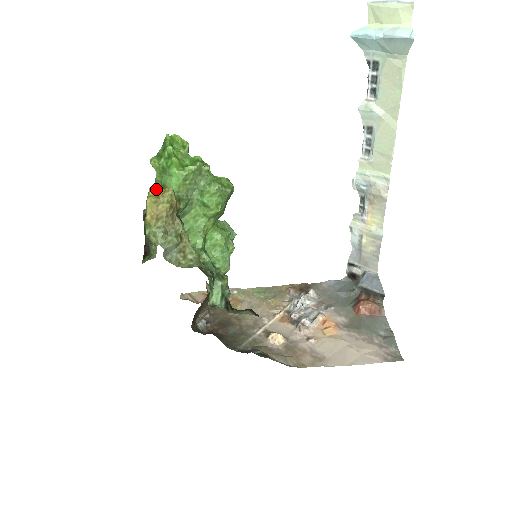
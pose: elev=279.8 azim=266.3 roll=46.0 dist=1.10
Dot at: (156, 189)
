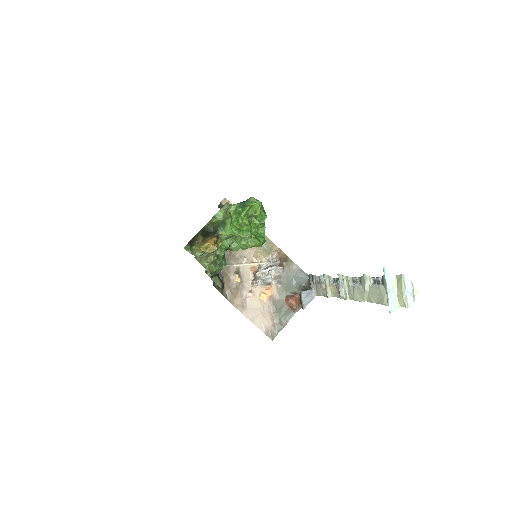
Dot at: (209, 244)
